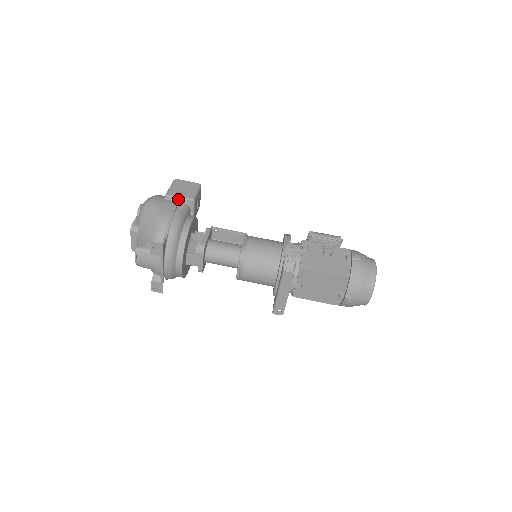
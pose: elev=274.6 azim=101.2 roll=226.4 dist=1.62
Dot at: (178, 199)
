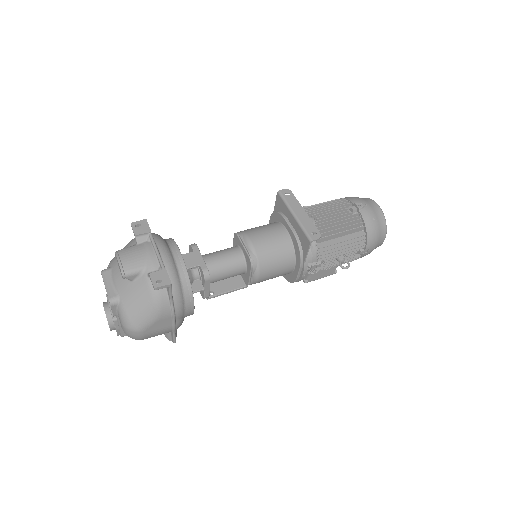
Dot at: occluded
